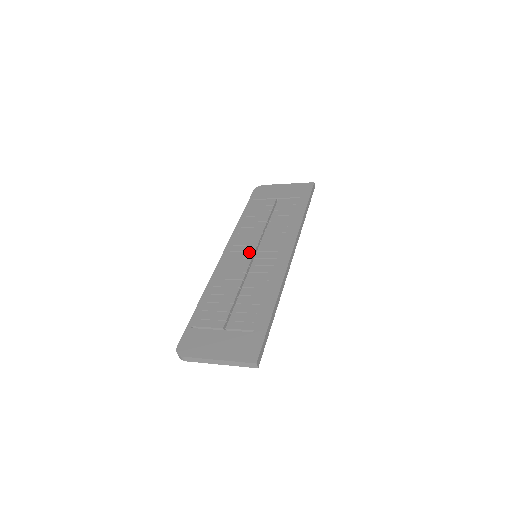
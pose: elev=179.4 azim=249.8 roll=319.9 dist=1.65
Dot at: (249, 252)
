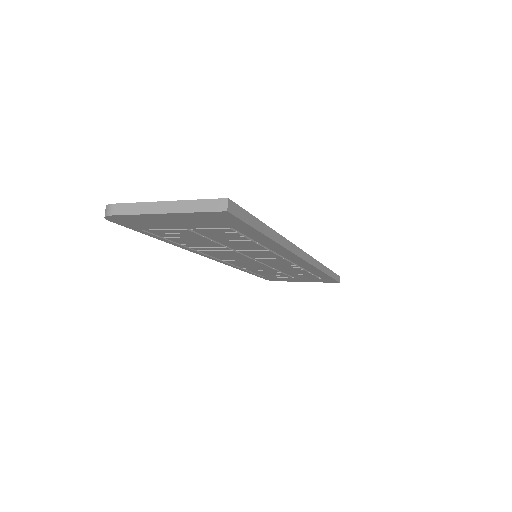
Dot at: occluded
